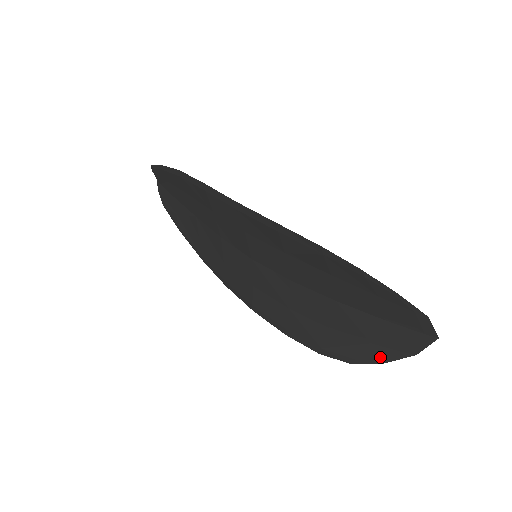
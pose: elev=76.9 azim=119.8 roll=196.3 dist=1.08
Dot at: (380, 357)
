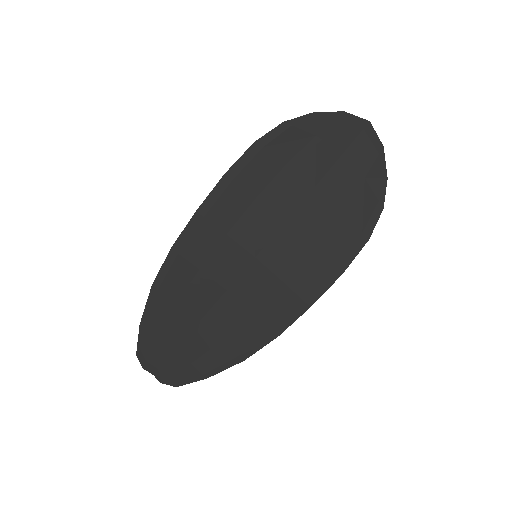
Dot at: (380, 176)
